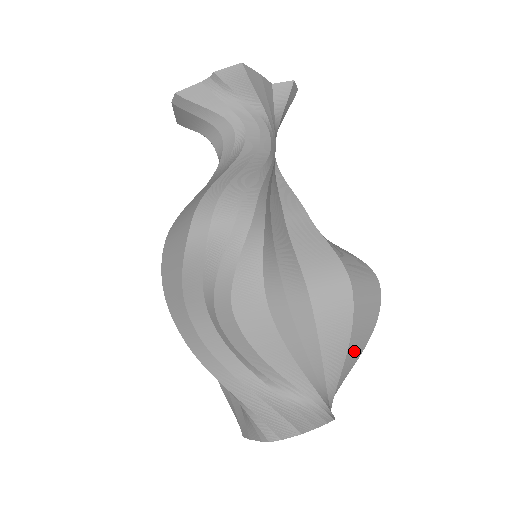
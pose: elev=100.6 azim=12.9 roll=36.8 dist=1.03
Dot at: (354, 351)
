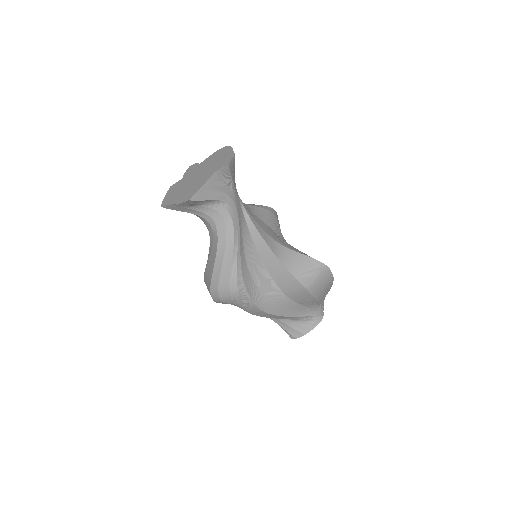
Dot at: (324, 295)
